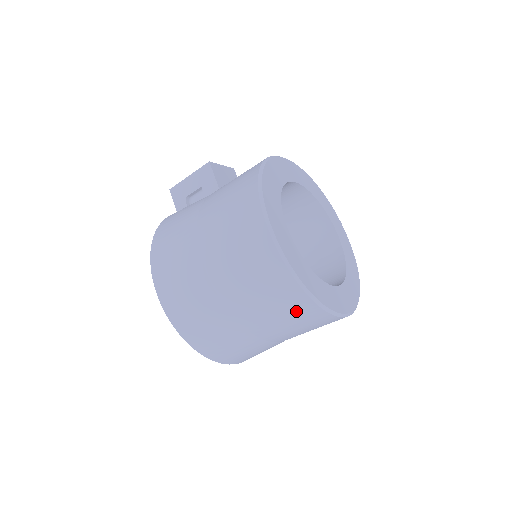
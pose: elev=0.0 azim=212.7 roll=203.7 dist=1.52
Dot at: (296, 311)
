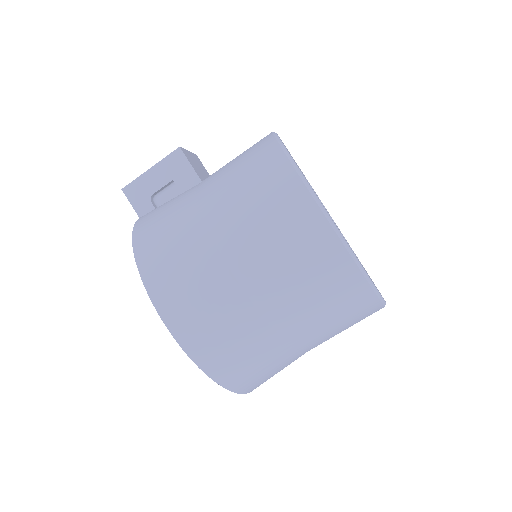
Dot at: (353, 310)
